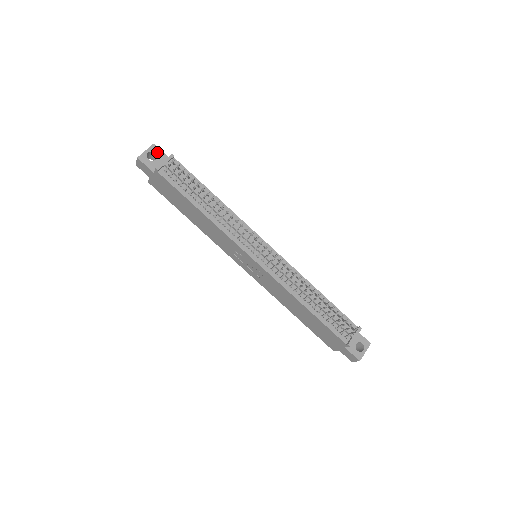
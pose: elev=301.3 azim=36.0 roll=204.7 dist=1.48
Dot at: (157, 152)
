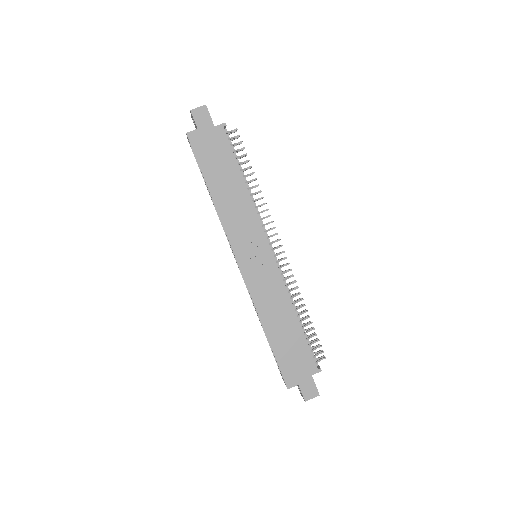
Dot at: occluded
